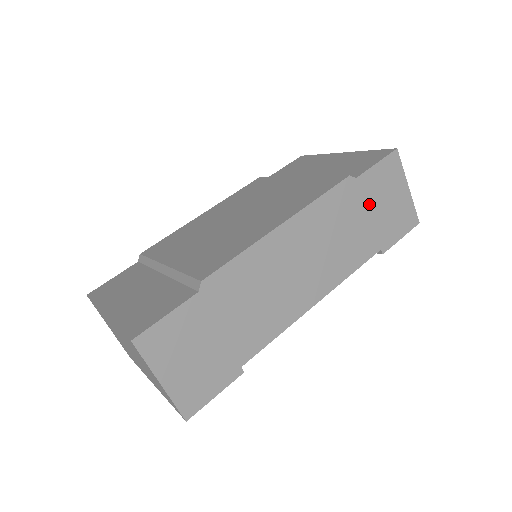
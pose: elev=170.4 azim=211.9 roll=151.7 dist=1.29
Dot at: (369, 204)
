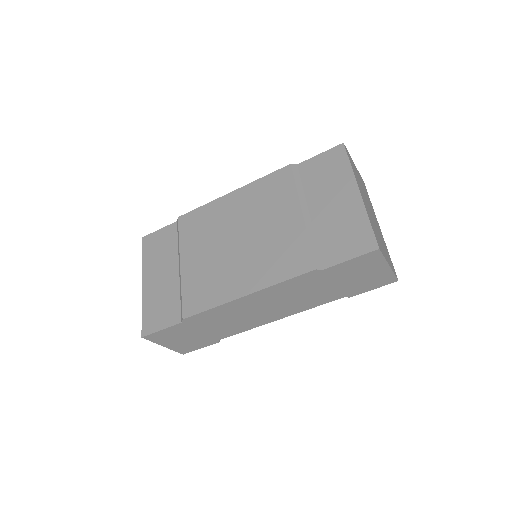
Dot at: (337, 279)
